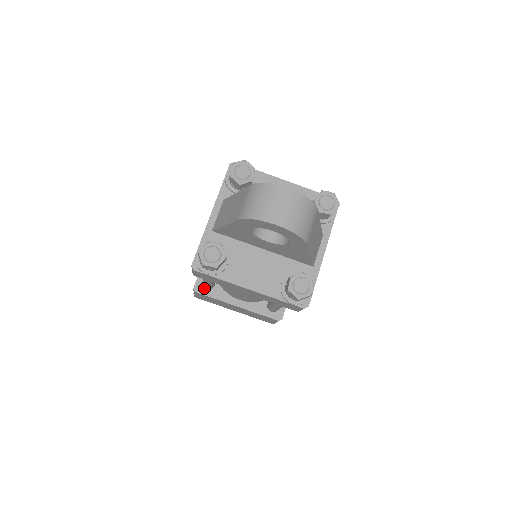
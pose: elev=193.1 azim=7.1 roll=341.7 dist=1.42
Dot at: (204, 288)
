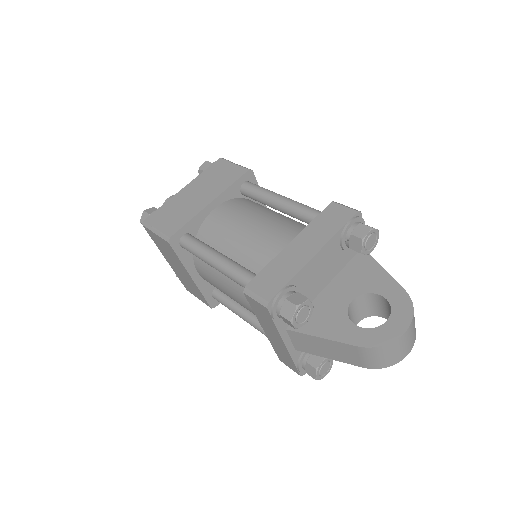
Dot at: occluded
